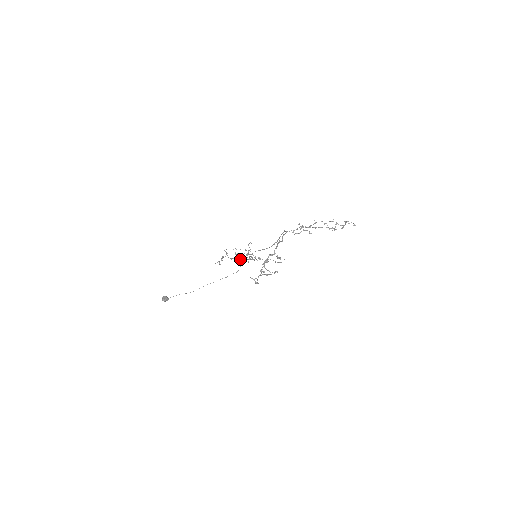
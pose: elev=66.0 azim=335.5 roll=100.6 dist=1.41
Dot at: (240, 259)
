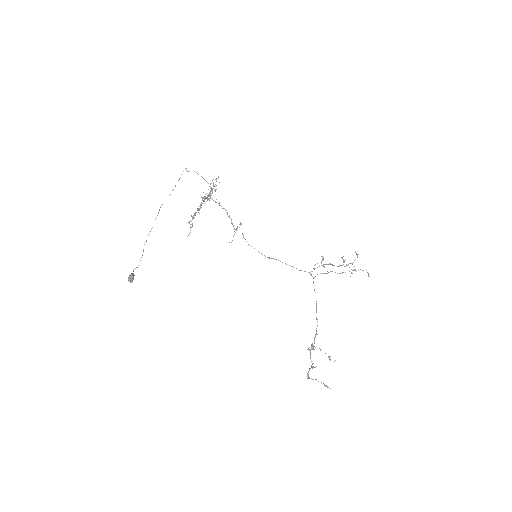
Dot at: (229, 242)
